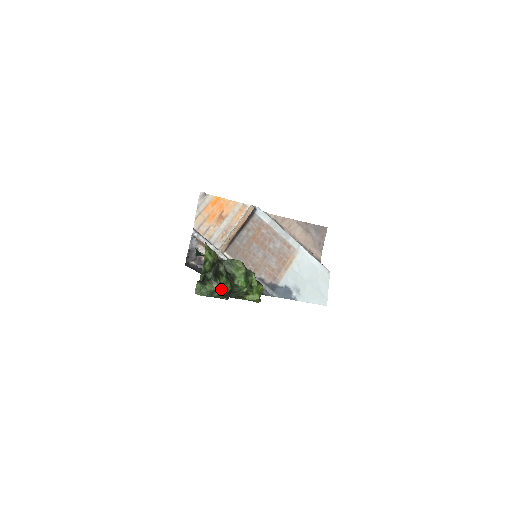
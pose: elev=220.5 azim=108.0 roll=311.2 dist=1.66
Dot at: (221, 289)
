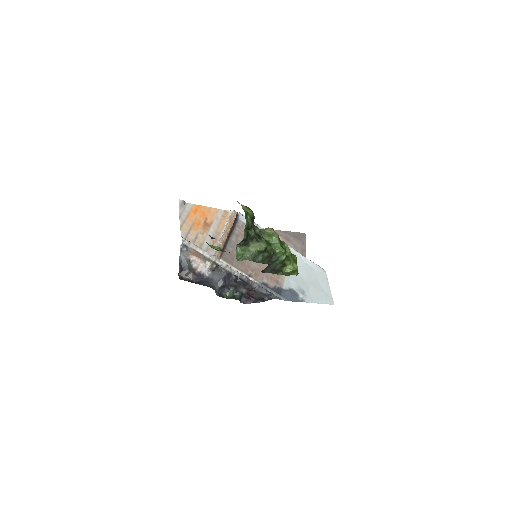
Dot at: (265, 250)
